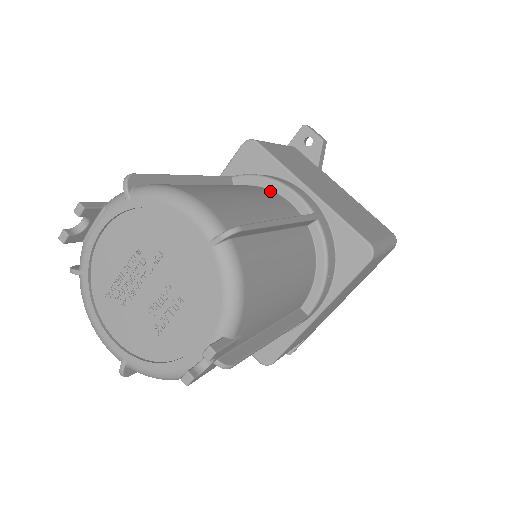
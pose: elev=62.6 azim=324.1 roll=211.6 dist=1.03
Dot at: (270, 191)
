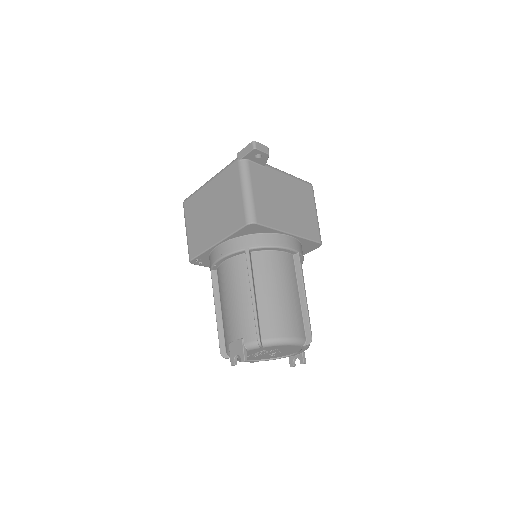
Dot at: (276, 254)
